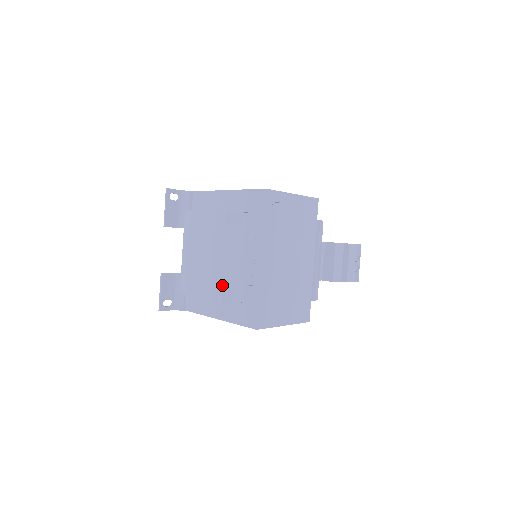
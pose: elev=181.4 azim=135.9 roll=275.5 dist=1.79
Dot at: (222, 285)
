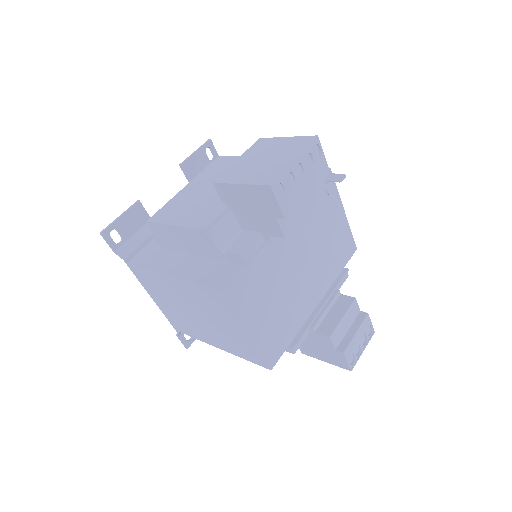
Dot at: (220, 213)
